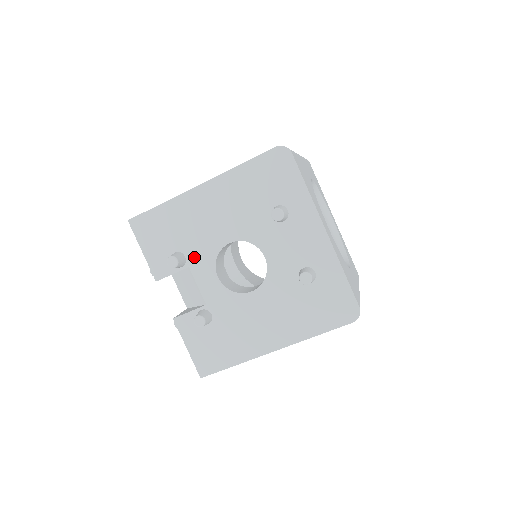
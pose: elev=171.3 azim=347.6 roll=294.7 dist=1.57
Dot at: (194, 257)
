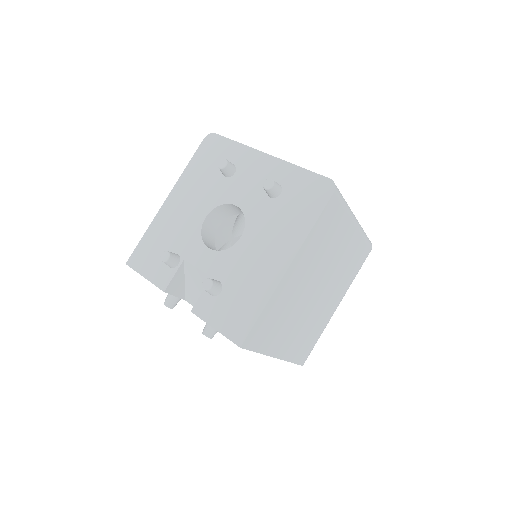
Dot at: (184, 249)
